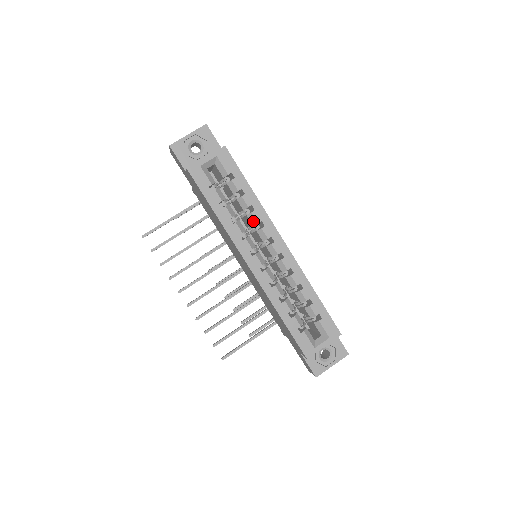
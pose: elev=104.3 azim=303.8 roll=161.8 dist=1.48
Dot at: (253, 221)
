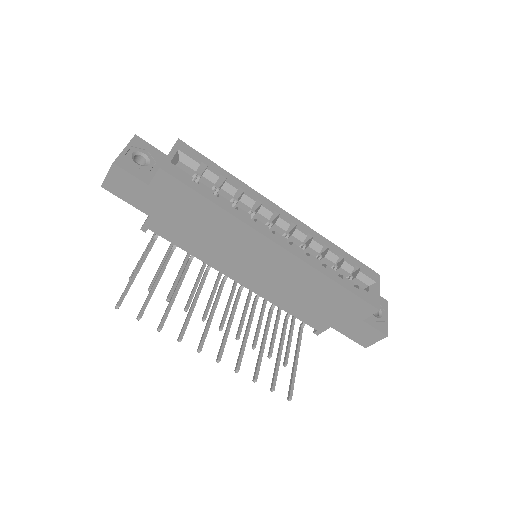
Dot at: (249, 203)
